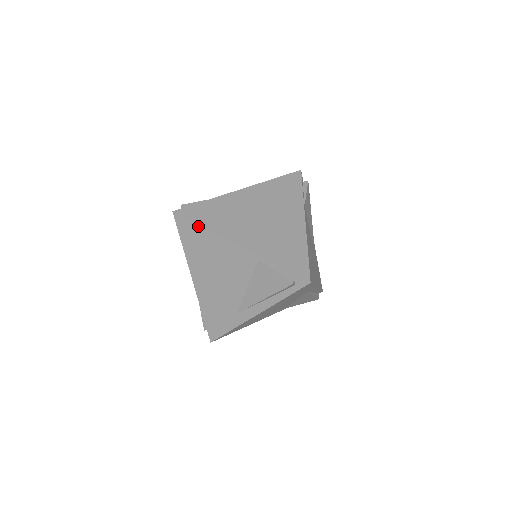
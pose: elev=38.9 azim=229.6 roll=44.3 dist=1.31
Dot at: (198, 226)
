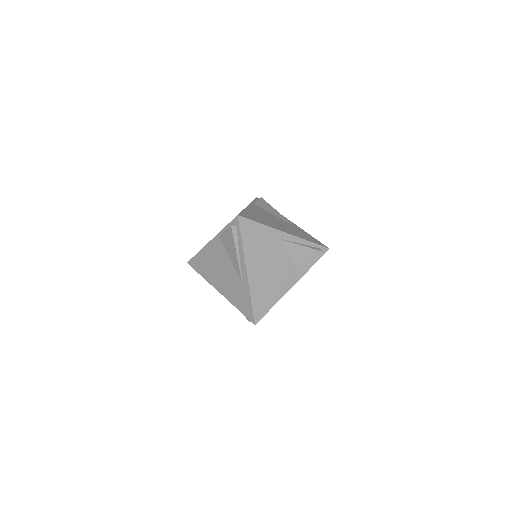
Dot at: (196, 255)
